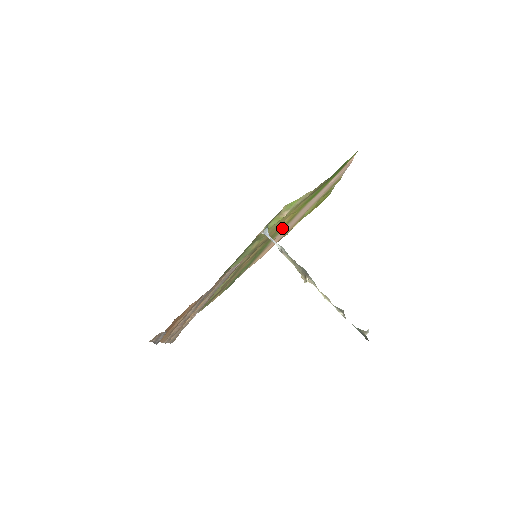
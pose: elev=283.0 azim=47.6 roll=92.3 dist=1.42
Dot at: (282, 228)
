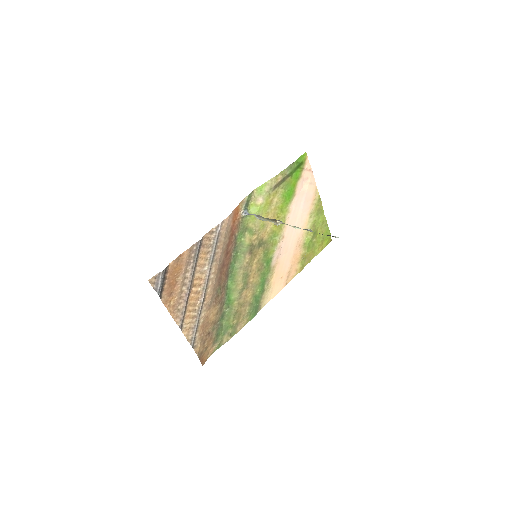
Dot at: (277, 237)
